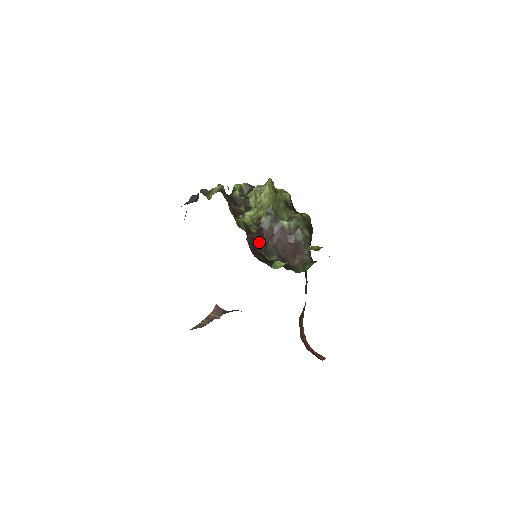
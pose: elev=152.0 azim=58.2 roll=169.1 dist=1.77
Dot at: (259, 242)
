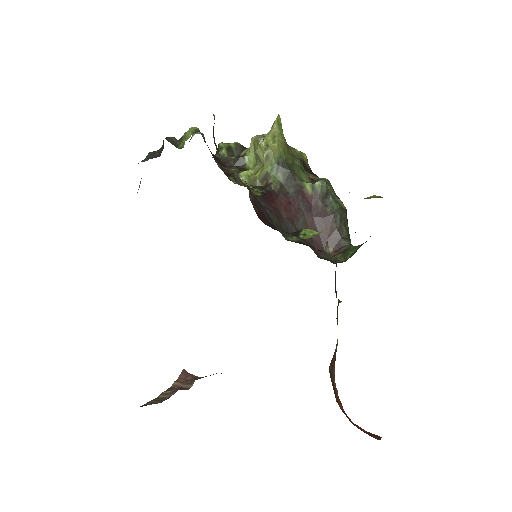
Dot at: (268, 209)
